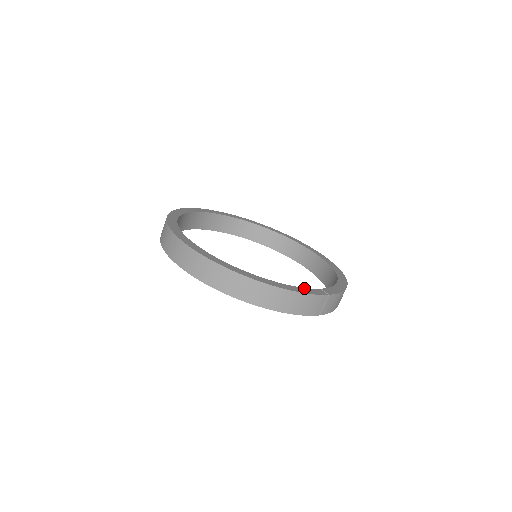
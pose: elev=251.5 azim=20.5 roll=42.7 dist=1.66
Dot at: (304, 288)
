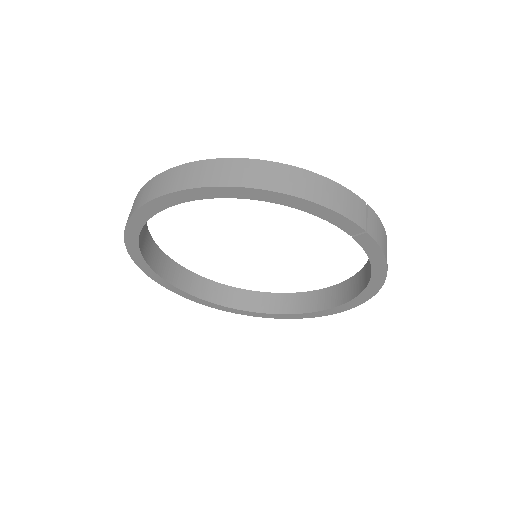
Dot at: occluded
